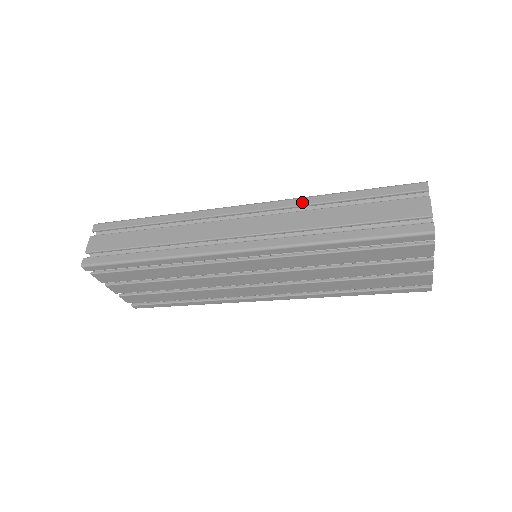
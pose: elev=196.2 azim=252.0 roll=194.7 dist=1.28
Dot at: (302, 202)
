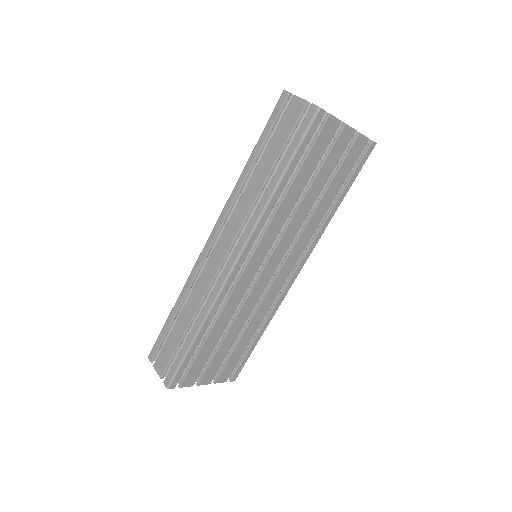
Dot at: (236, 191)
